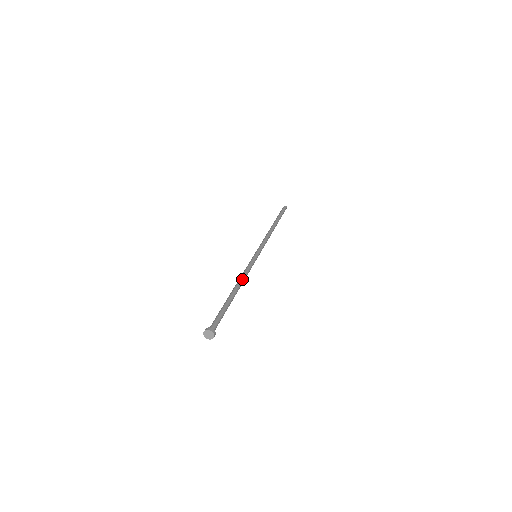
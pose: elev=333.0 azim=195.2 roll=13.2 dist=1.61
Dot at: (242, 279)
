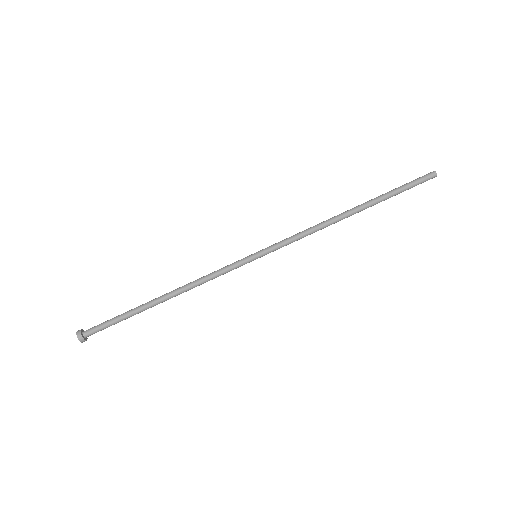
Dot at: occluded
